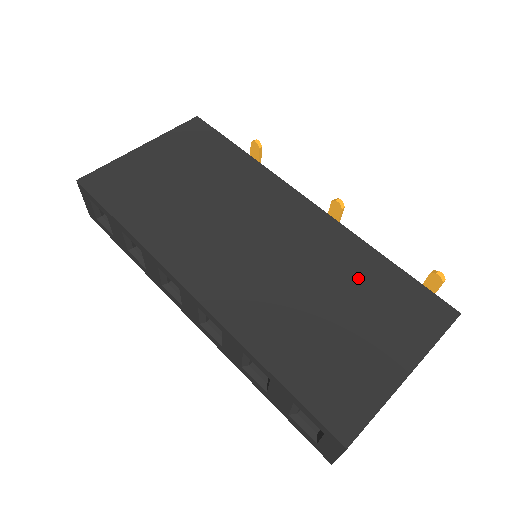
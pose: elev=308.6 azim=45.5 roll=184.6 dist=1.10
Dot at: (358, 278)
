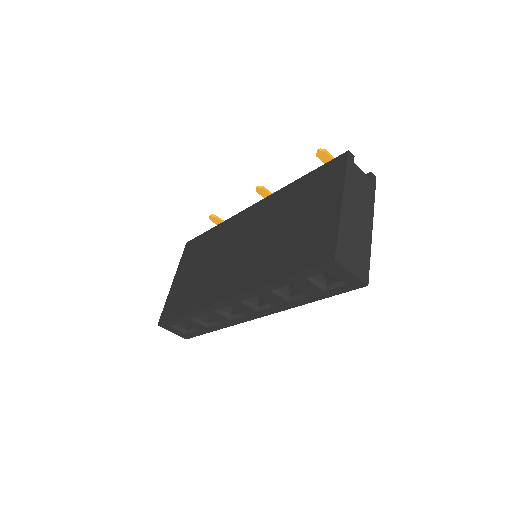
Dot at: (293, 201)
